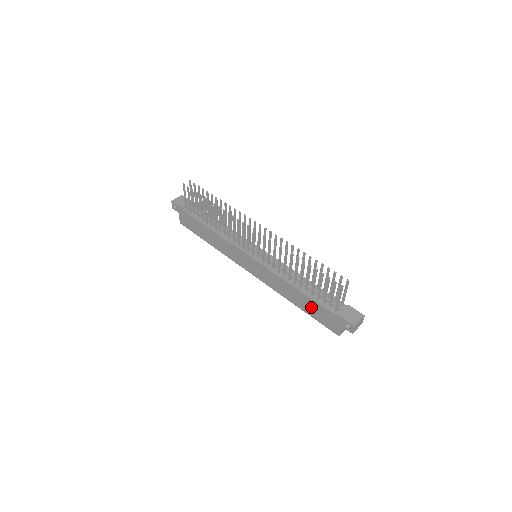
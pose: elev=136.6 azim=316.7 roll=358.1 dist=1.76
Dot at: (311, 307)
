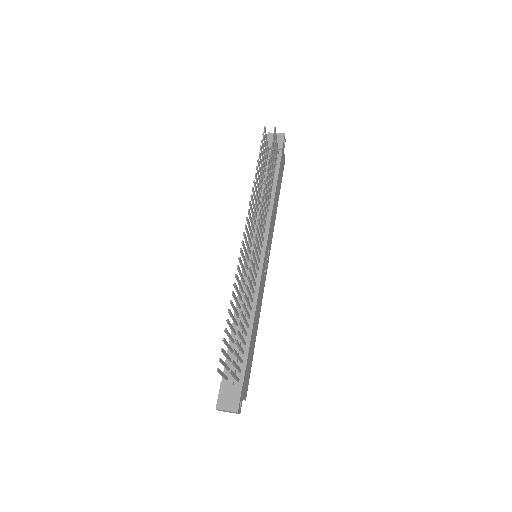
Dot at: occluded
